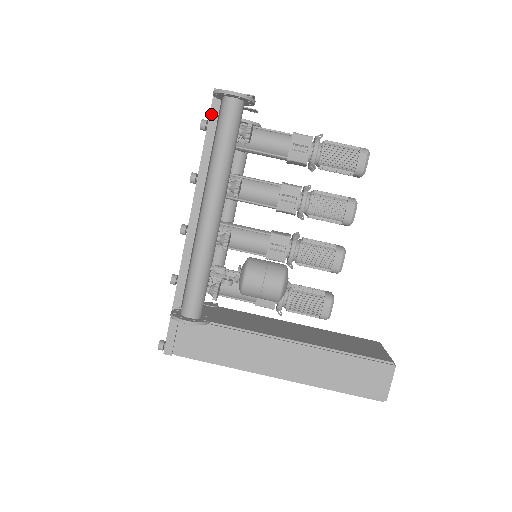
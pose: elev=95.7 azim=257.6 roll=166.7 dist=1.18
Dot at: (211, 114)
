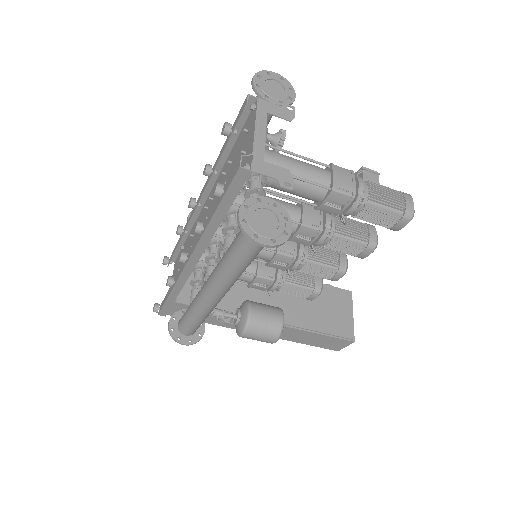
Dot at: (230, 189)
